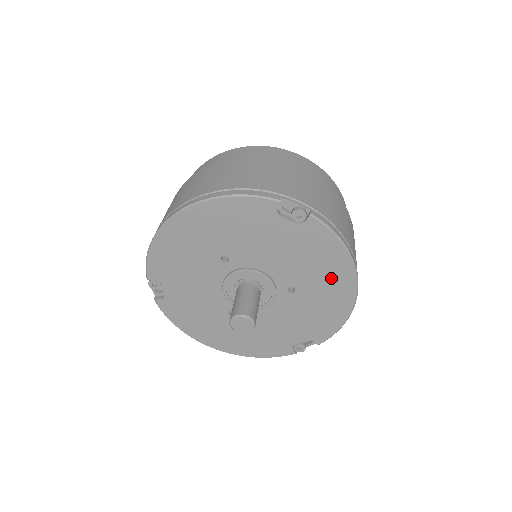
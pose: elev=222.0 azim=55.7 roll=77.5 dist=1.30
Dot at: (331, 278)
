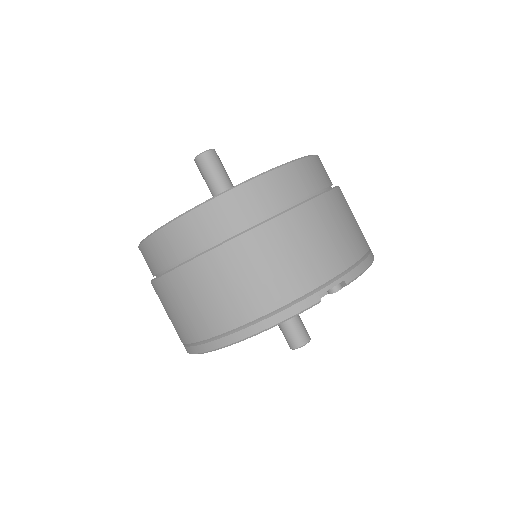
Dot at: occluded
